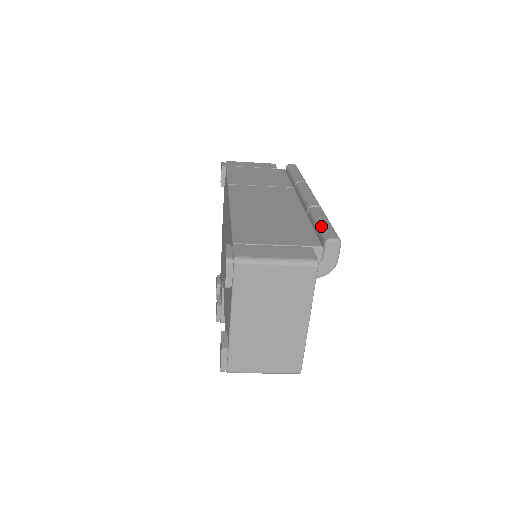
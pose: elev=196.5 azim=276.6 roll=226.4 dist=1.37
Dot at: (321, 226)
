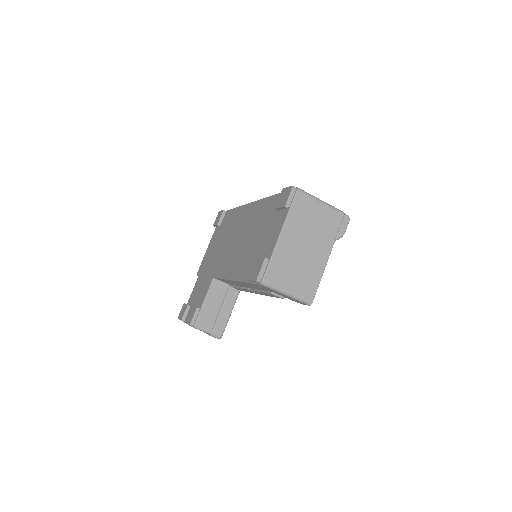
Dot at: occluded
